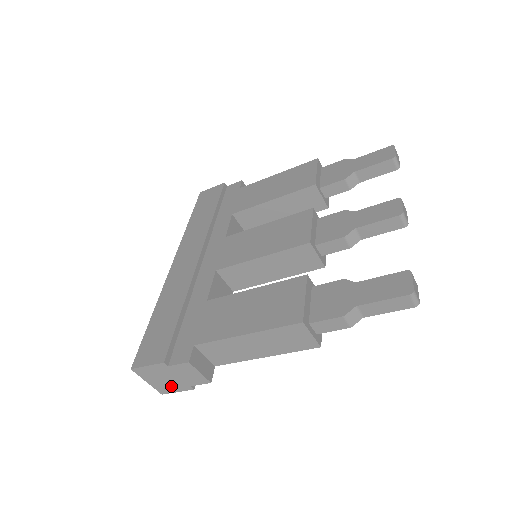
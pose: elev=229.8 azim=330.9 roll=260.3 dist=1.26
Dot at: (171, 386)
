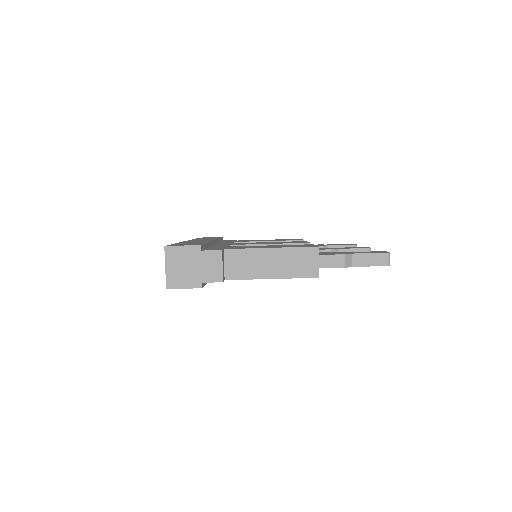
Dot at: (184, 279)
